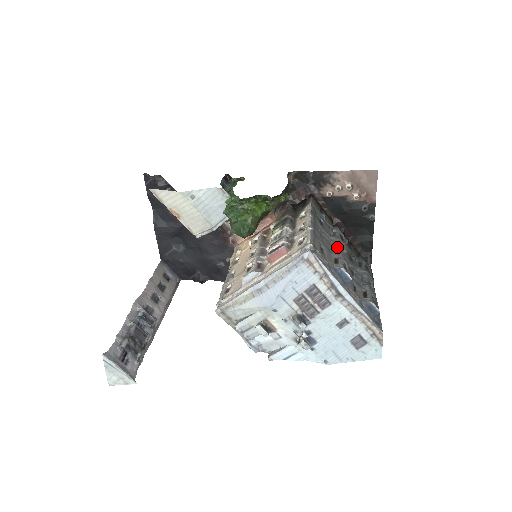
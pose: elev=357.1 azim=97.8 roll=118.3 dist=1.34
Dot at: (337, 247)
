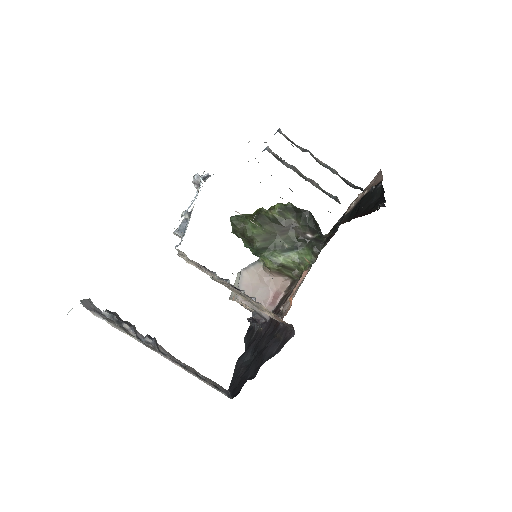
Dot at: occluded
